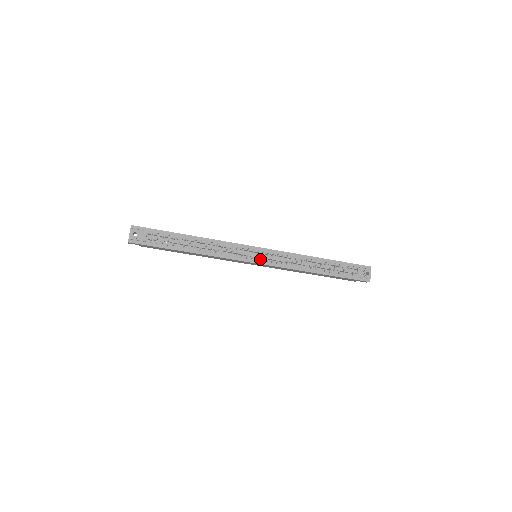
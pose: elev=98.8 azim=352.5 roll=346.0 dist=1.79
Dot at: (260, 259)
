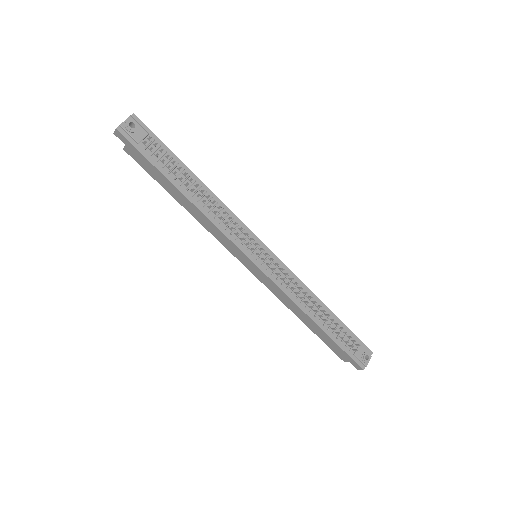
Dot at: (261, 261)
